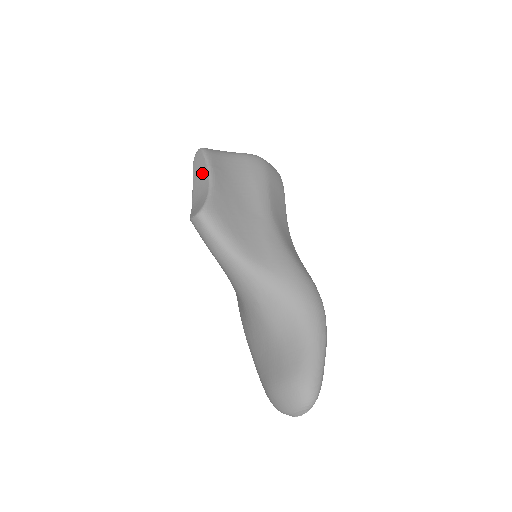
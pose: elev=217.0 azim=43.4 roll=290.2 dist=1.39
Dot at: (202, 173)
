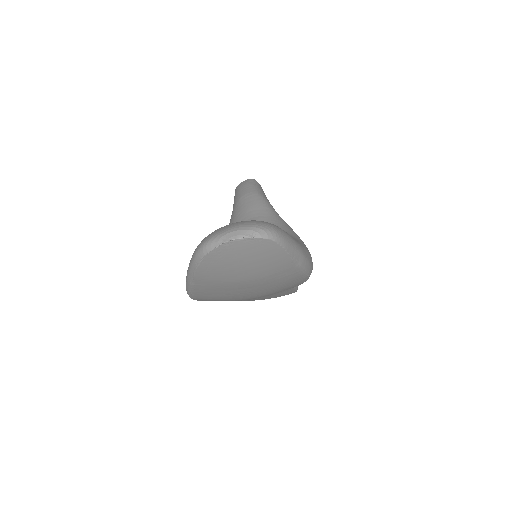
Dot at: occluded
